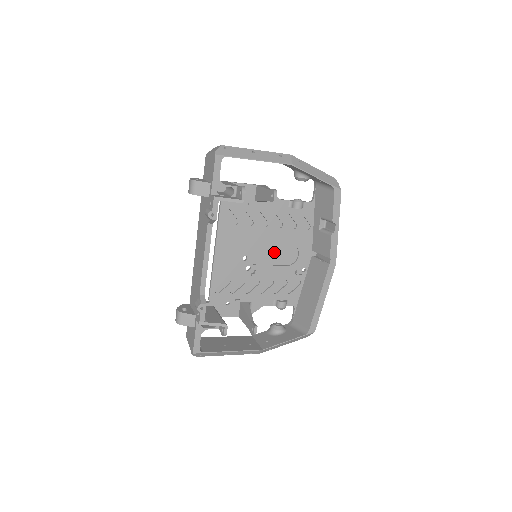
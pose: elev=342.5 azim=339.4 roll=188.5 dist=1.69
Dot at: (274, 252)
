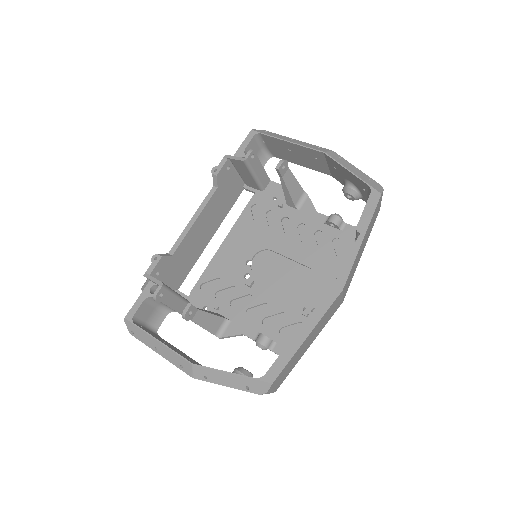
Dot at: (286, 271)
